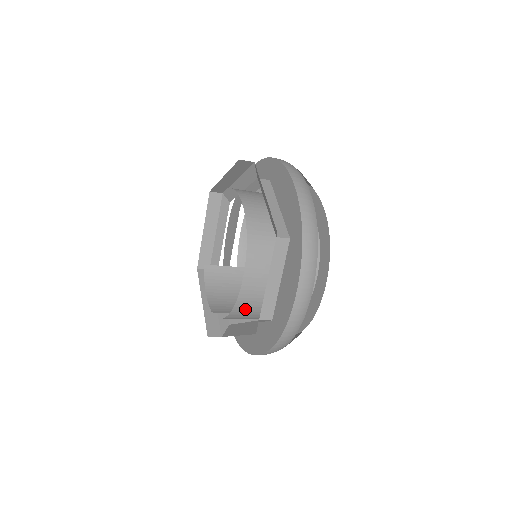
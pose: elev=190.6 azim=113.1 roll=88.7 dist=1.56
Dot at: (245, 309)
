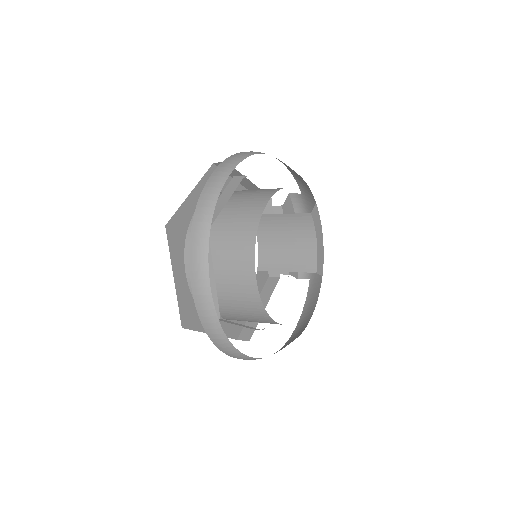
Dot at: occluded
